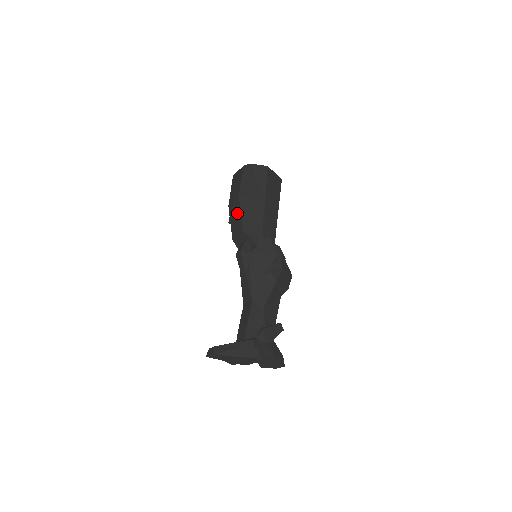
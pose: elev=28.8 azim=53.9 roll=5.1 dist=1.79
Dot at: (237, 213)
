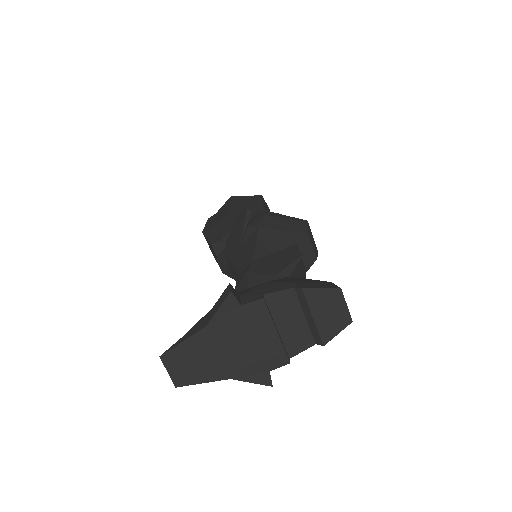
Dot at: (209, 245)
